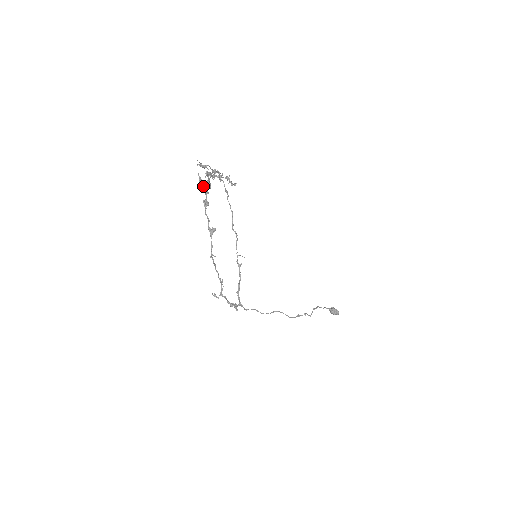
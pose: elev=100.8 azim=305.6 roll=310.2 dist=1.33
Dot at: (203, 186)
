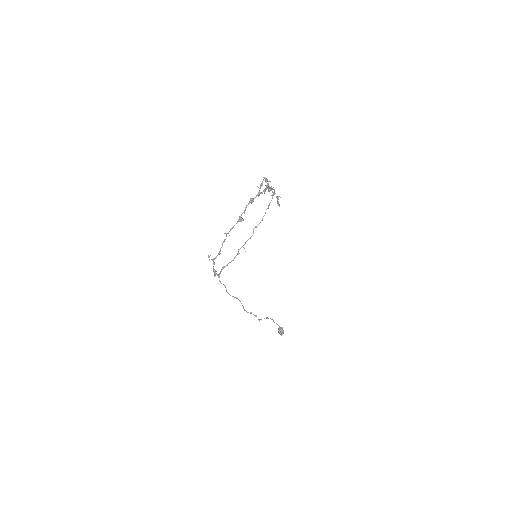
Dot at: occluded
